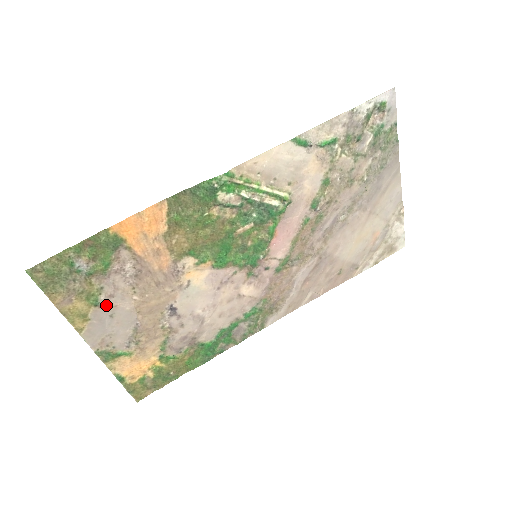
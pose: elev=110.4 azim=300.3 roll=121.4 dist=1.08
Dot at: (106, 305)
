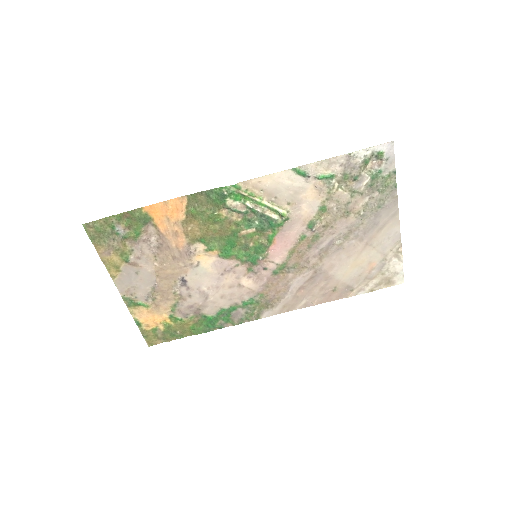
Dot at: (134, 264)
